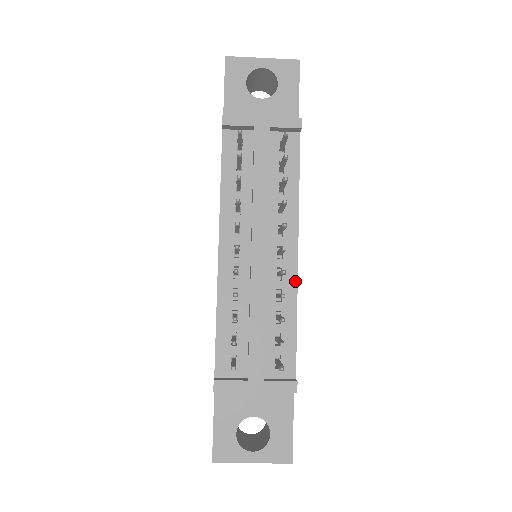
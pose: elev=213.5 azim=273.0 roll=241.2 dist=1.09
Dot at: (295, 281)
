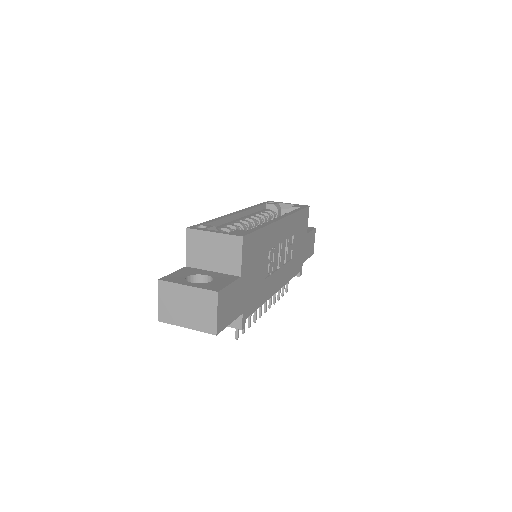
Dot at: (282, 286)
